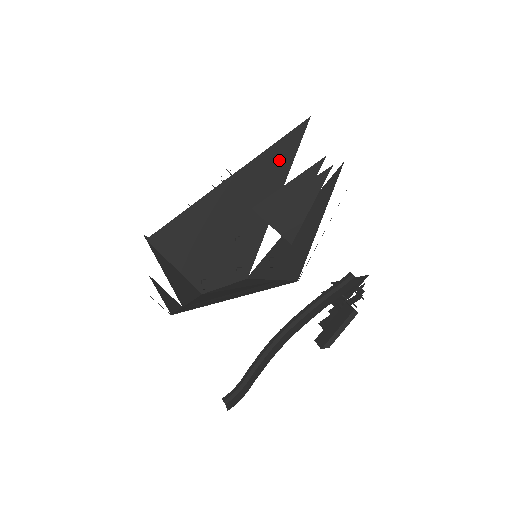
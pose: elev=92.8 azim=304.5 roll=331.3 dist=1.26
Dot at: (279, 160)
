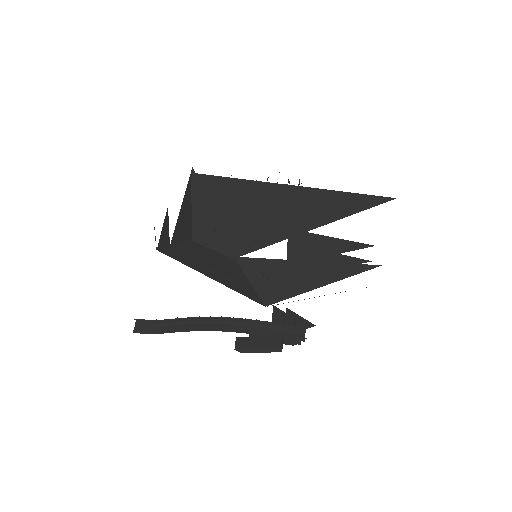
Dot at: (342, 206)
